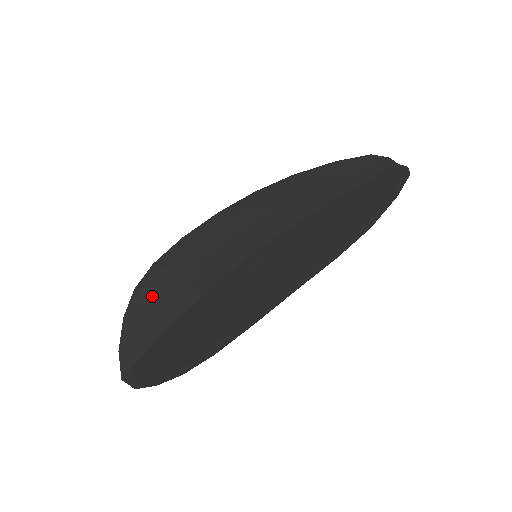
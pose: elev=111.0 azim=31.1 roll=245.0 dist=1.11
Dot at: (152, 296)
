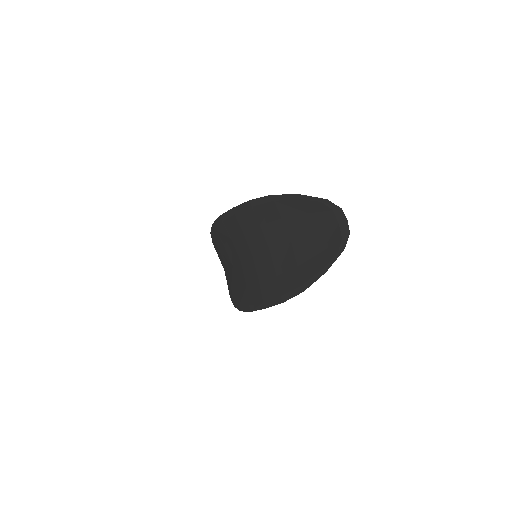
Dot at: (219, 243)
